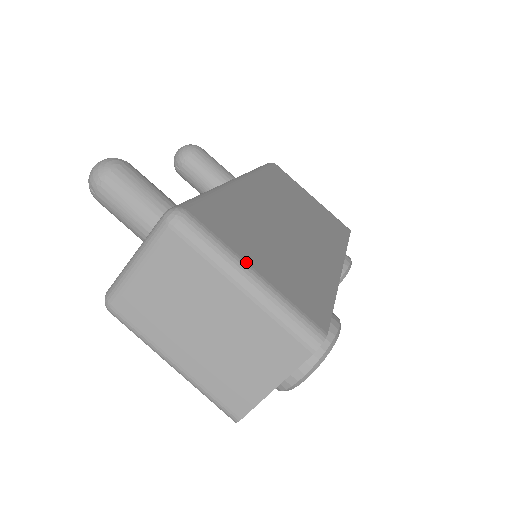
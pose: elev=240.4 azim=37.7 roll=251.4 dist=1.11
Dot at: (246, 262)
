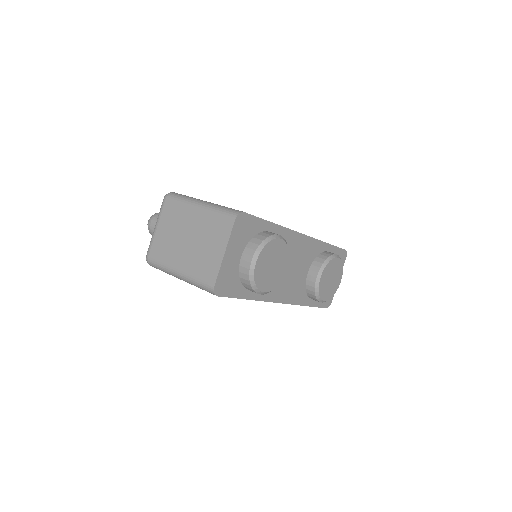
Dot at: (202, 200)
